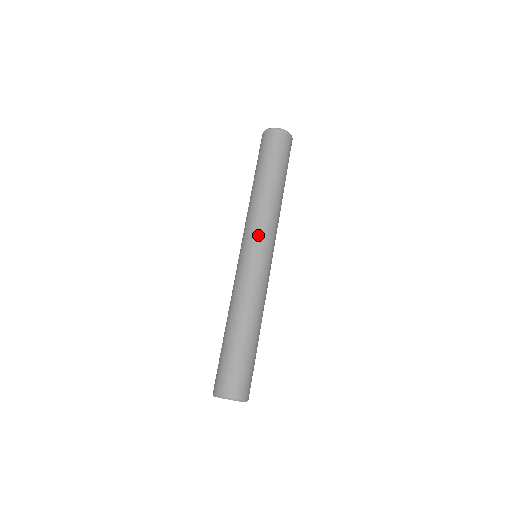
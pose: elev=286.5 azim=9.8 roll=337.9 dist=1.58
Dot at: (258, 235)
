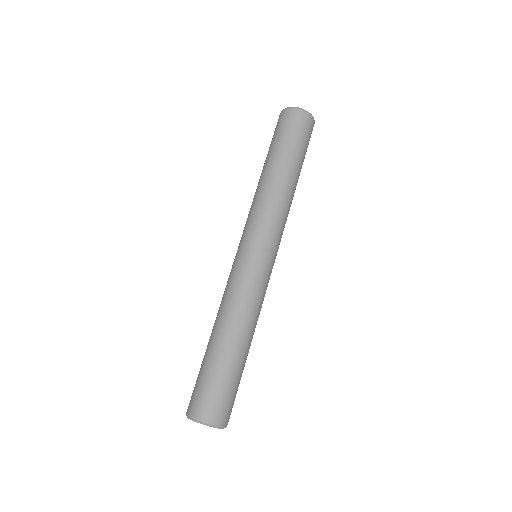
Dot at: (273, 236)
